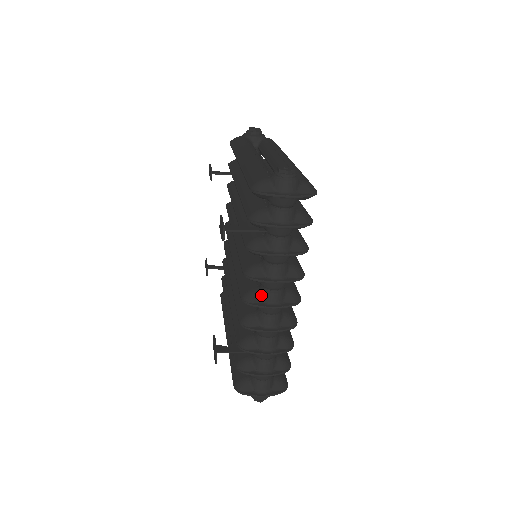
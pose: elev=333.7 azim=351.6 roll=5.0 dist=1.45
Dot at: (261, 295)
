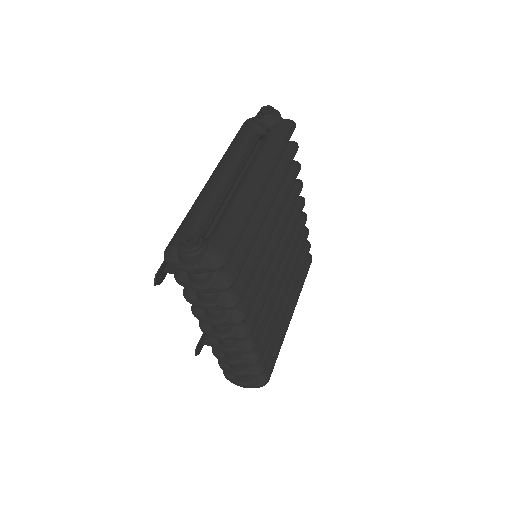
Dot at: occluded
